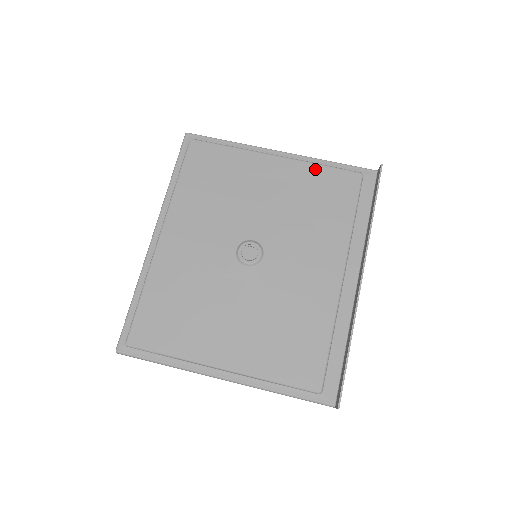
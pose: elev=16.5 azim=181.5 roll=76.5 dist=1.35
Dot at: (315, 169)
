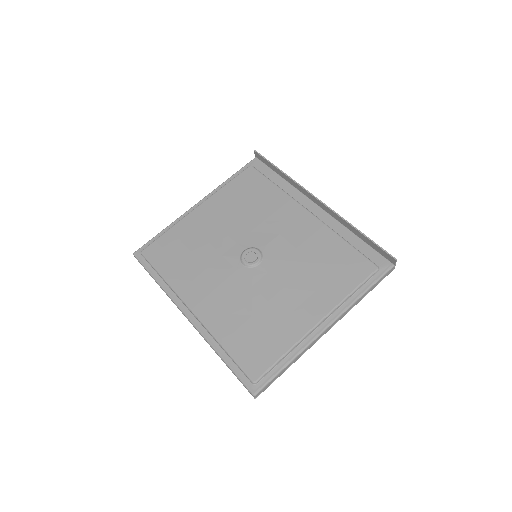
Dot at: (226, 189)
